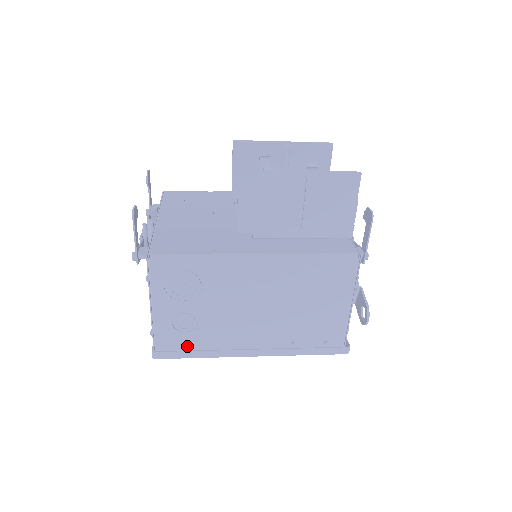
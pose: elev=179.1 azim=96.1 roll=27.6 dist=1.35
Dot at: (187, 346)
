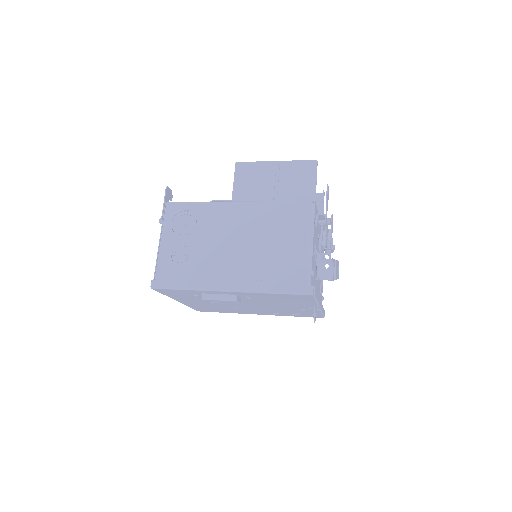
Dot at: (178, 278)
